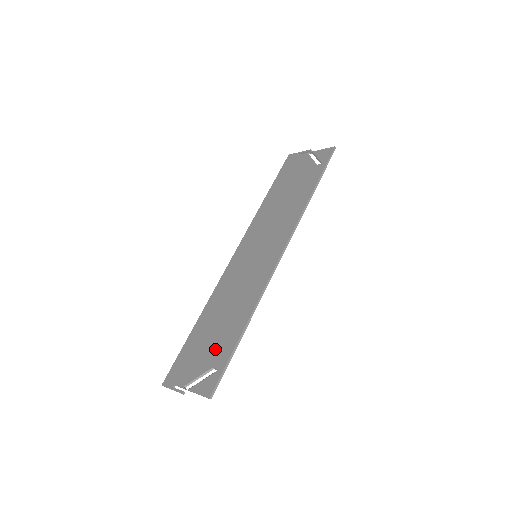
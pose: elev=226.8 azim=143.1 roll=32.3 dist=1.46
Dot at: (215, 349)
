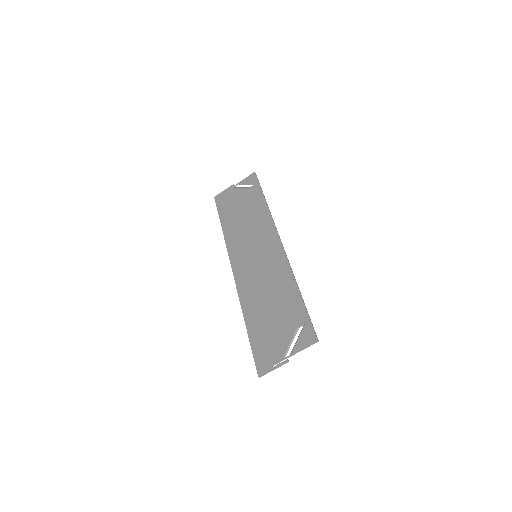
Dot at: (286, 318)
